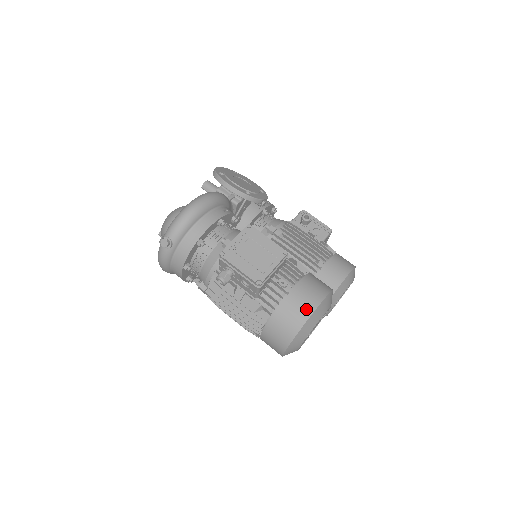
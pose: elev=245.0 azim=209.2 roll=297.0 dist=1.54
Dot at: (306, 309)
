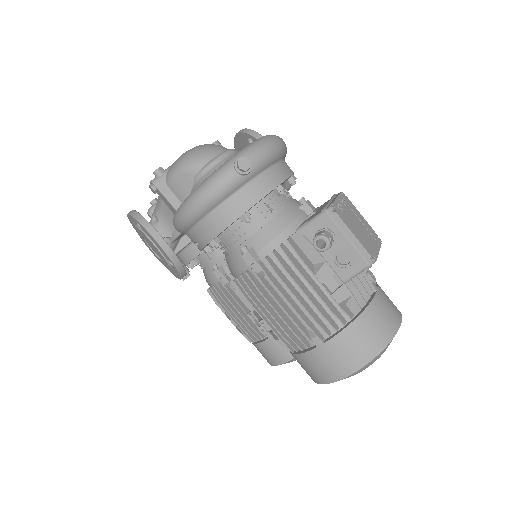
Dot at: (395, 315)
